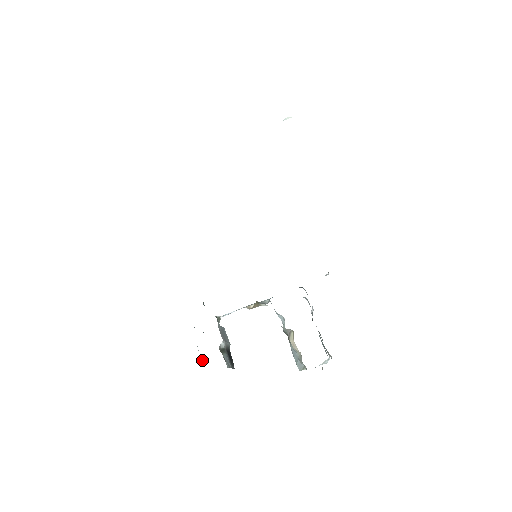
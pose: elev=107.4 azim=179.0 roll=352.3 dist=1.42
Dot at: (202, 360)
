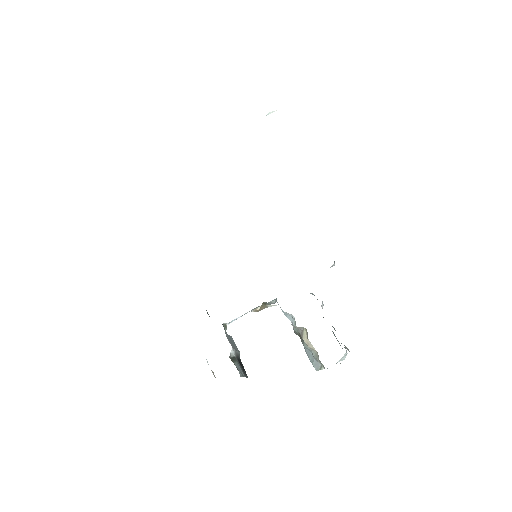
Dot at: (213, 372)
